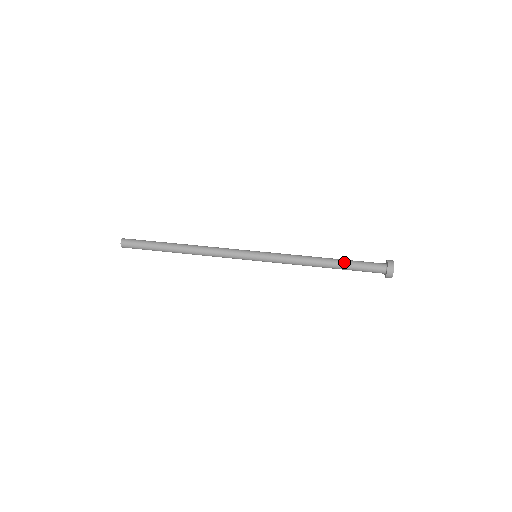
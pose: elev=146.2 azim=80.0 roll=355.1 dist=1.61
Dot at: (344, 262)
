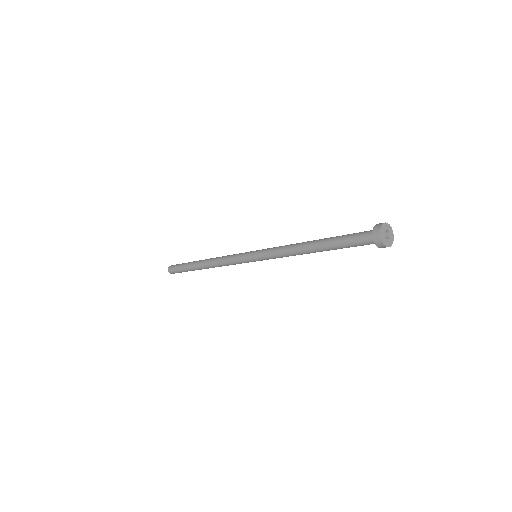
Dot at: (331, 237)
